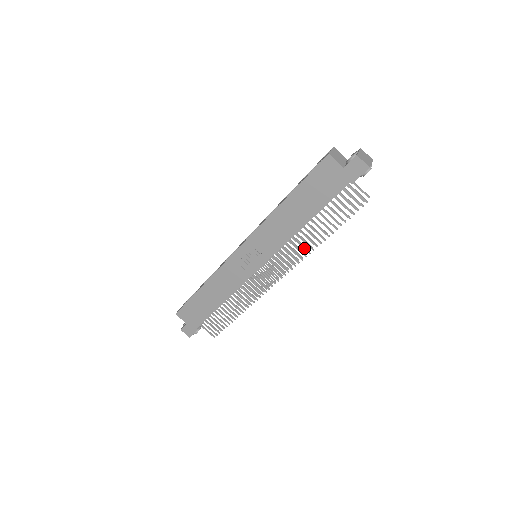
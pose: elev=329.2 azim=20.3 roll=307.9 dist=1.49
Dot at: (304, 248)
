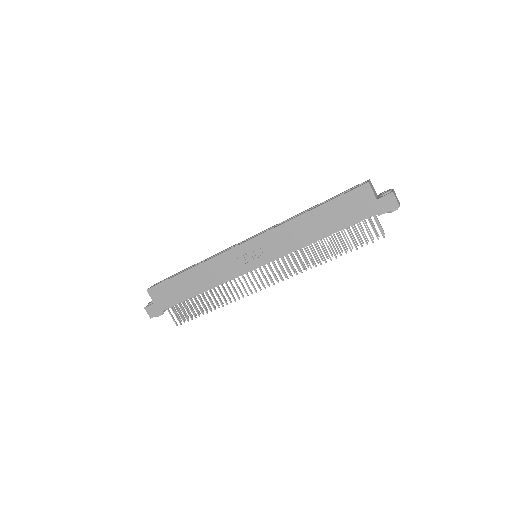
Dot at: (308, 262)
